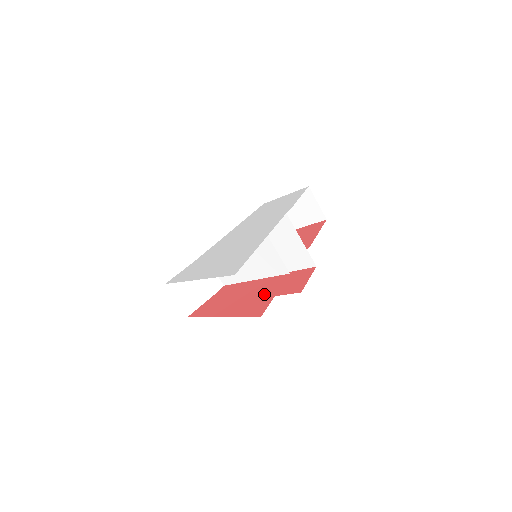
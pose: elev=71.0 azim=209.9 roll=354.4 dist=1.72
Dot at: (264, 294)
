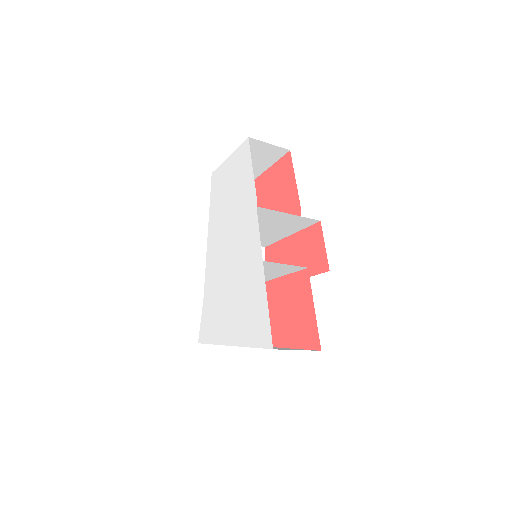
Dot at: (300, 308)
